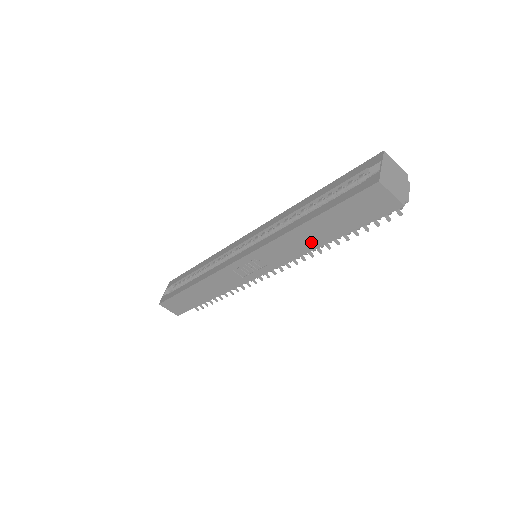
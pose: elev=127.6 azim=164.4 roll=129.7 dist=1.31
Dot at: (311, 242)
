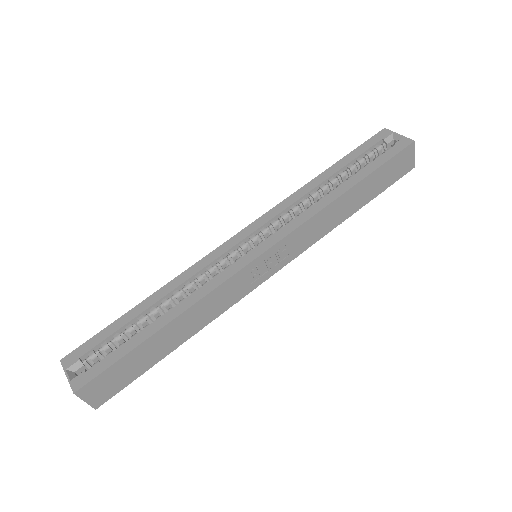
Dot at: (342, 214)
